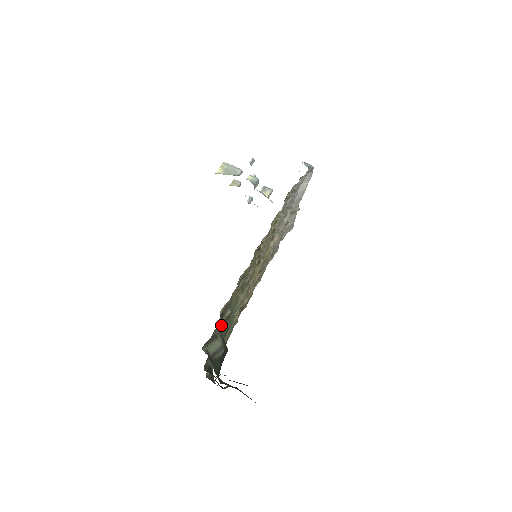
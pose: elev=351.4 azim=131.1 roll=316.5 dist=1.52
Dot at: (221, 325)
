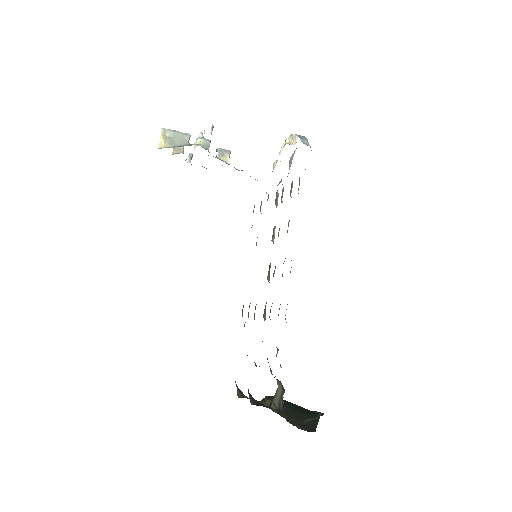
Dot at: occluded
